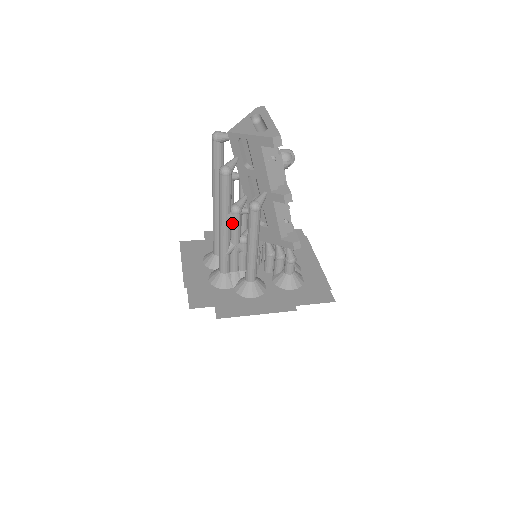
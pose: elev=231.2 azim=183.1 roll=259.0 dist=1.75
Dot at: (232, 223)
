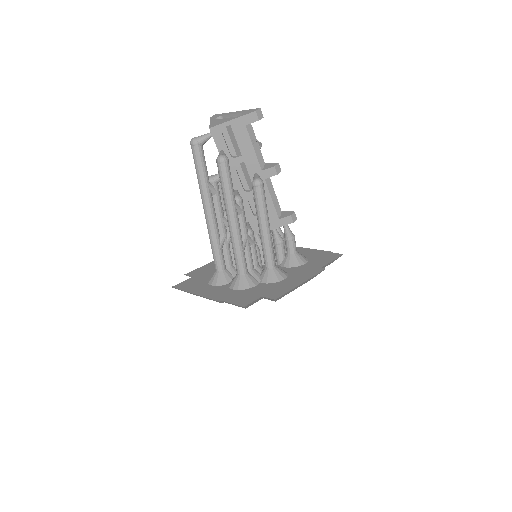
Dot at: (239, 214)
